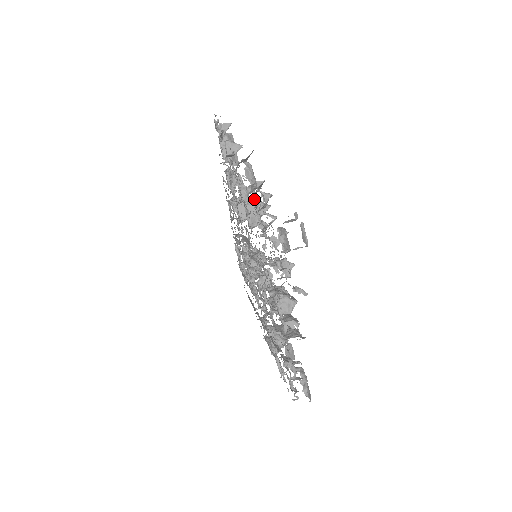
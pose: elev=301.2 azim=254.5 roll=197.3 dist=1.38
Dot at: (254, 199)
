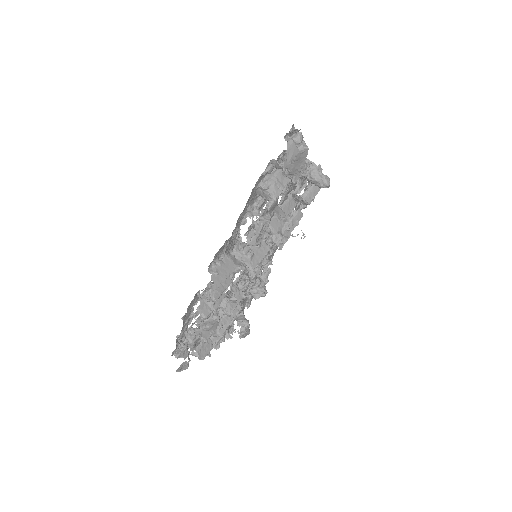
Dot at: (244, 255)
